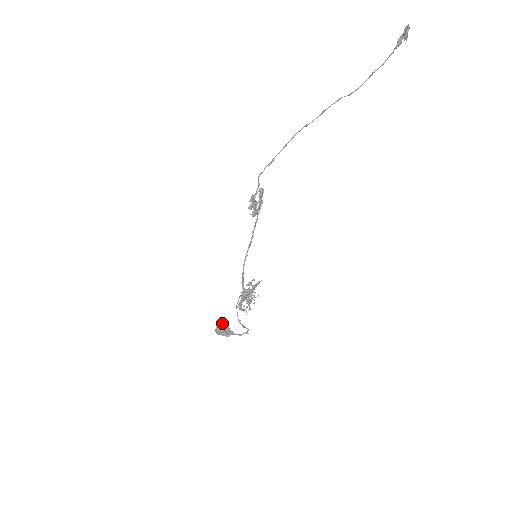
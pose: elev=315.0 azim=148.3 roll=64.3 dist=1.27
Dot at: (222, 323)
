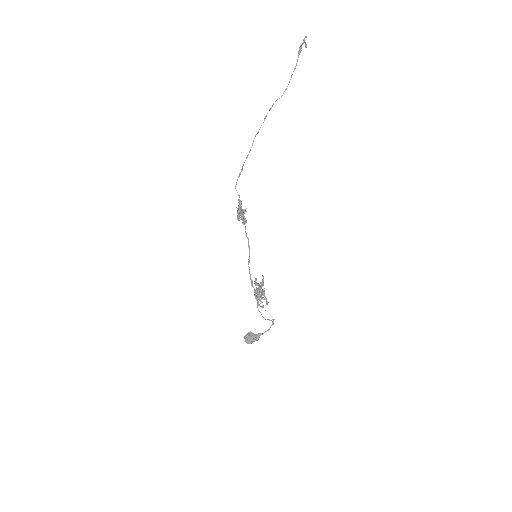
Dot at: (247, 333)
